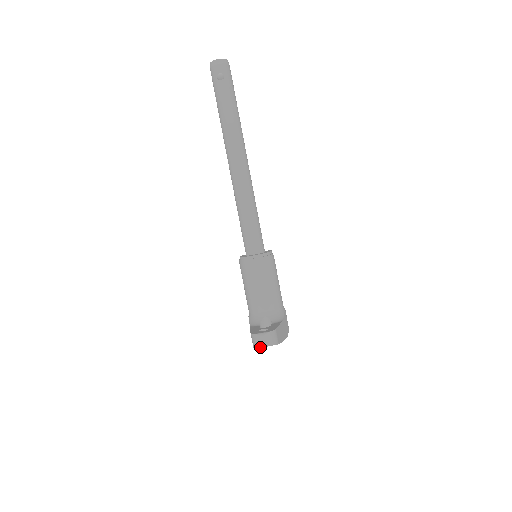
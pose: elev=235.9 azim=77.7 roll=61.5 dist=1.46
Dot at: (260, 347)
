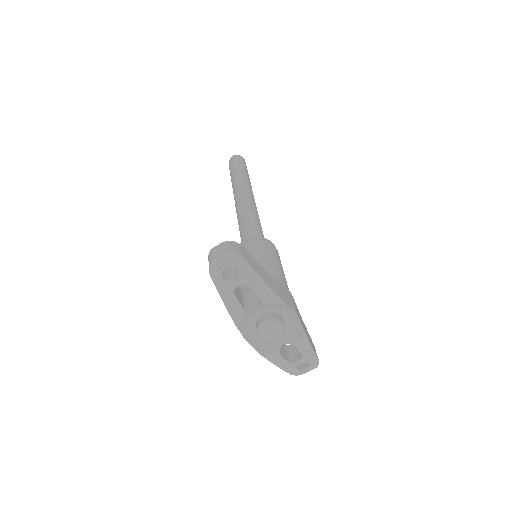
Dot at: (214, 261)
